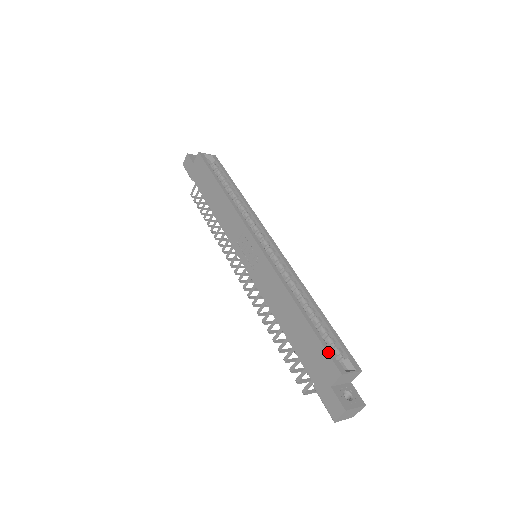
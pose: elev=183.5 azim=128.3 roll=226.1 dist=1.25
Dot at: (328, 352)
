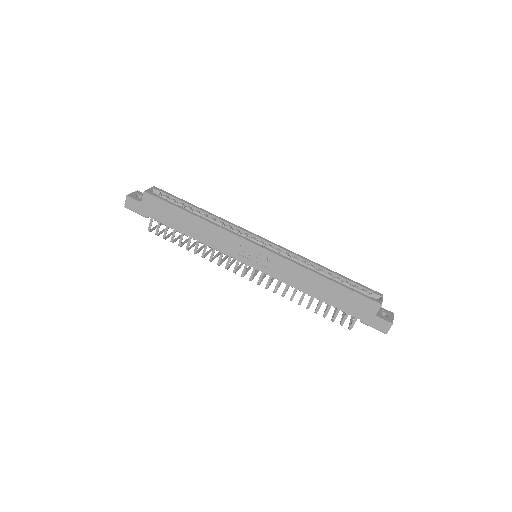
Dot at: (365, 296)
